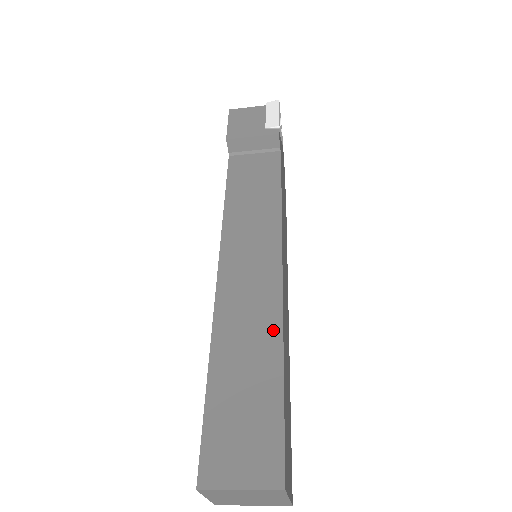
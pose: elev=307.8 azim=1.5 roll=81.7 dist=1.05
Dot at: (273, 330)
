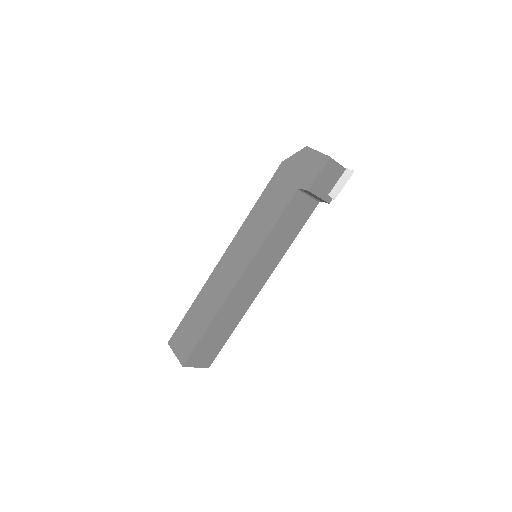
Dot at: (241, 315)
